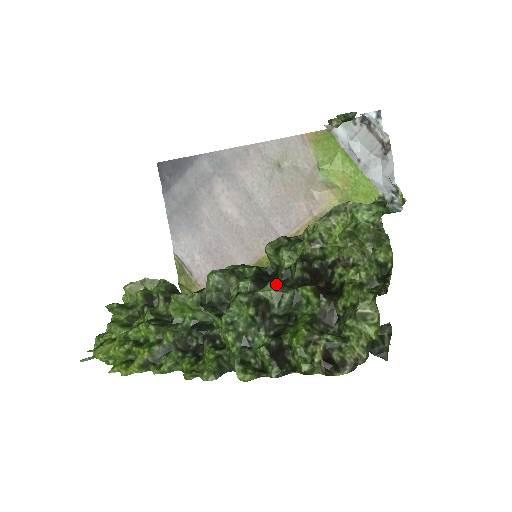
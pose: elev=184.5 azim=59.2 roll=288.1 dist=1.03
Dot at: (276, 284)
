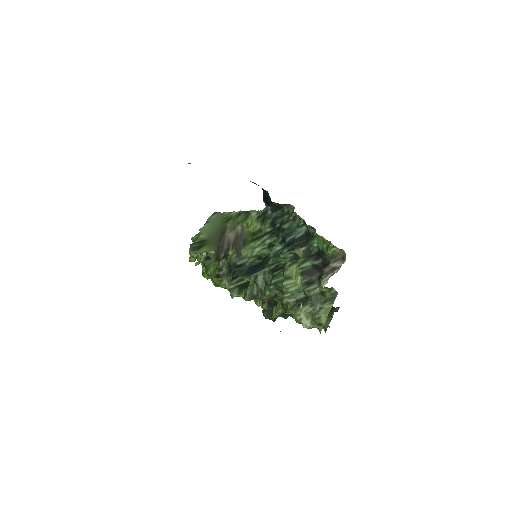
Dot at: (280, 316)
